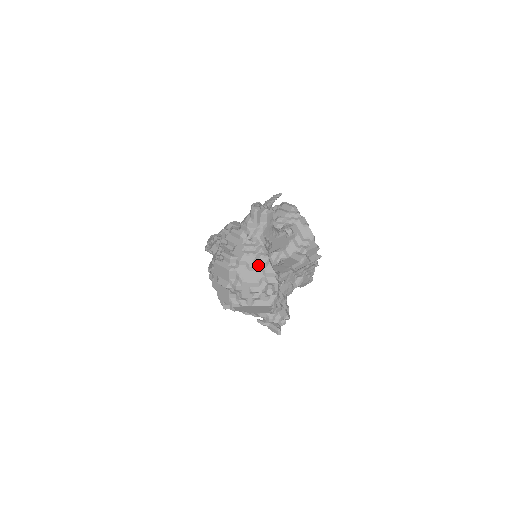
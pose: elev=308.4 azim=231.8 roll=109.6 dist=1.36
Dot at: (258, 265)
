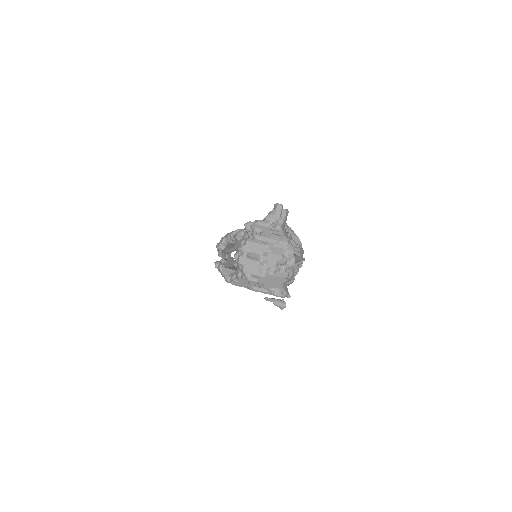
Dot at: (282, 243)
